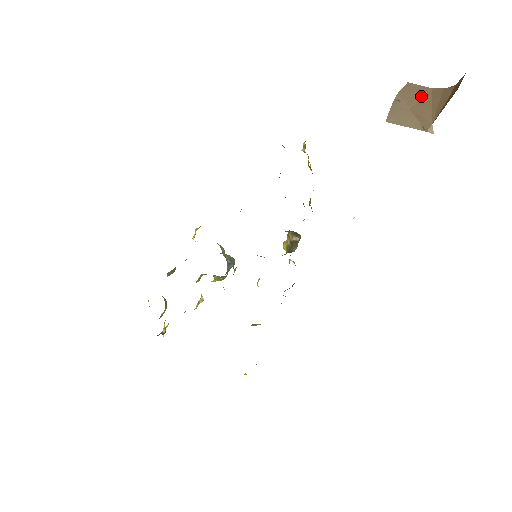
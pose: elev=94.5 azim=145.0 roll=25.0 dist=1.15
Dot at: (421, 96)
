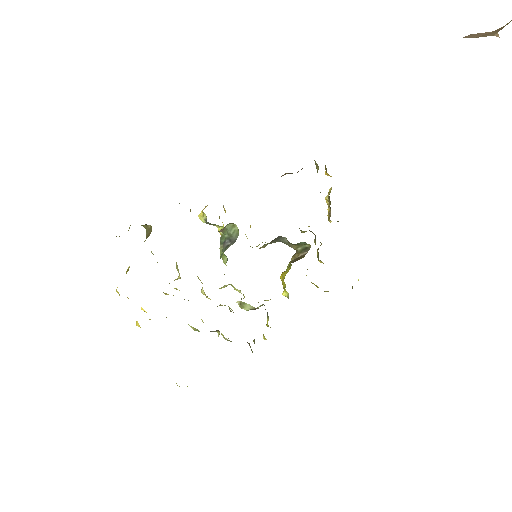
Dot at: (484, 34)
